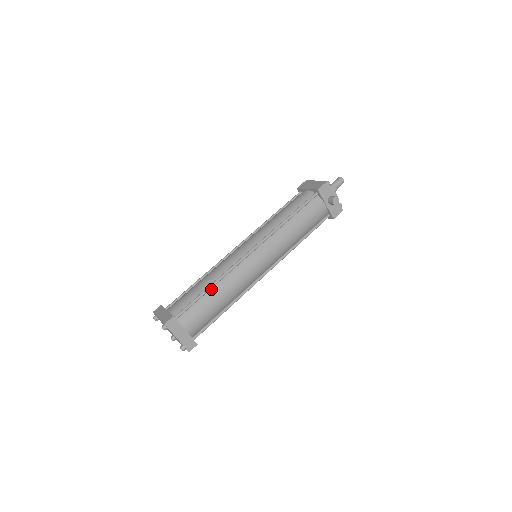
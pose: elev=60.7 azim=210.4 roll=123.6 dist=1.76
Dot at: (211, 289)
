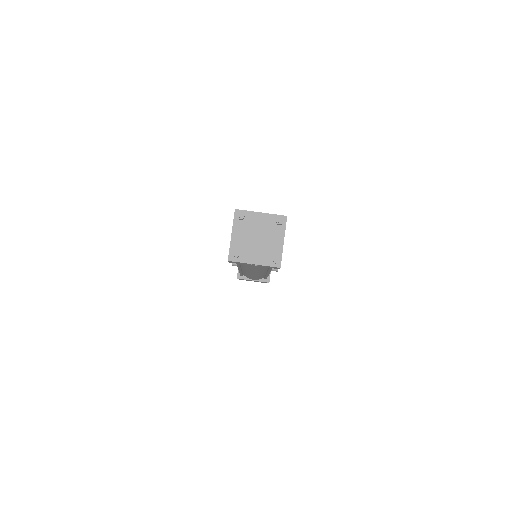
Dot at: occluded
